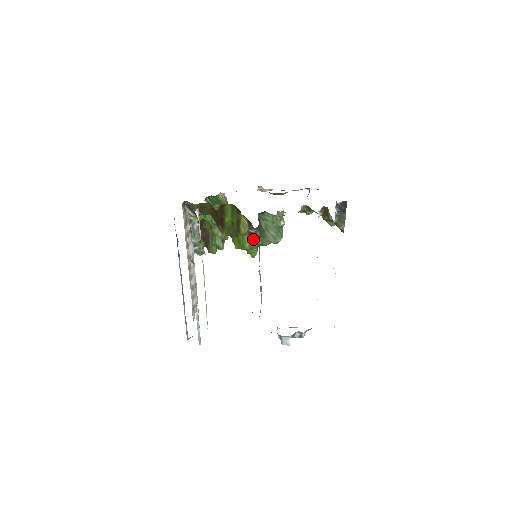
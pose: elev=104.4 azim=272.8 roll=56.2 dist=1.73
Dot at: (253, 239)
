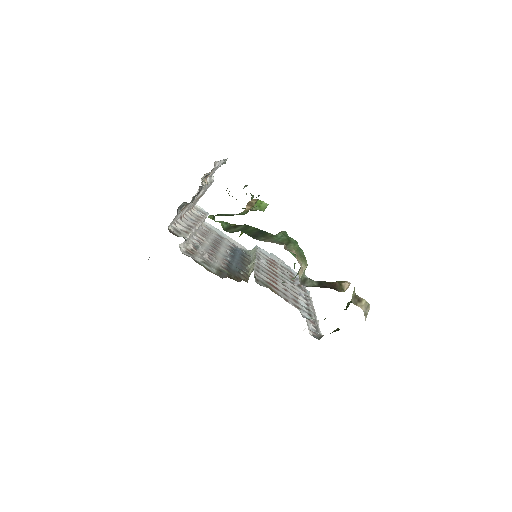
Dot at: occluded
